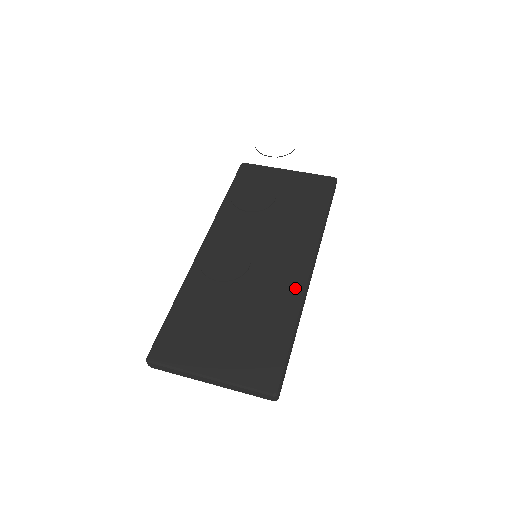
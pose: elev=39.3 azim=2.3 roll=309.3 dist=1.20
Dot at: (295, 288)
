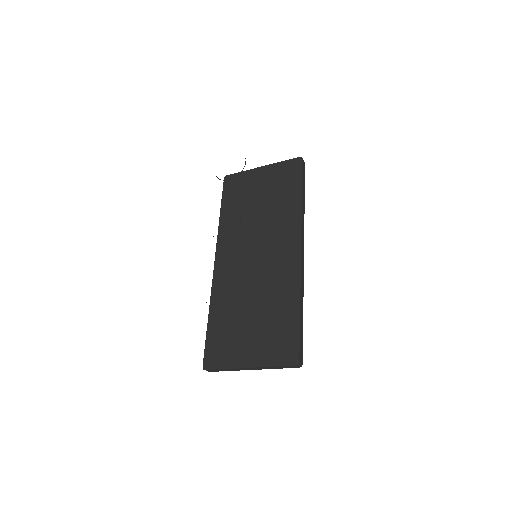
Dot at: (291, 272)
